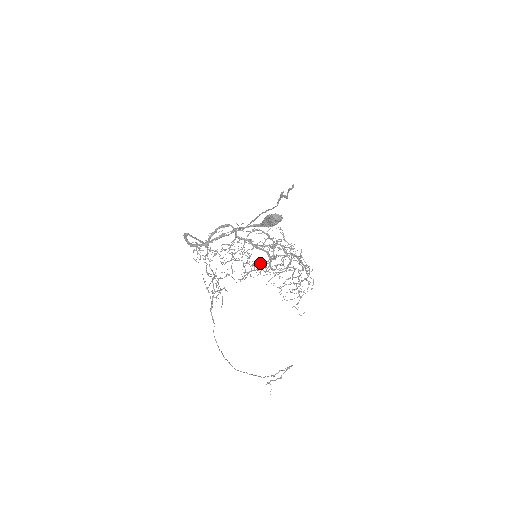
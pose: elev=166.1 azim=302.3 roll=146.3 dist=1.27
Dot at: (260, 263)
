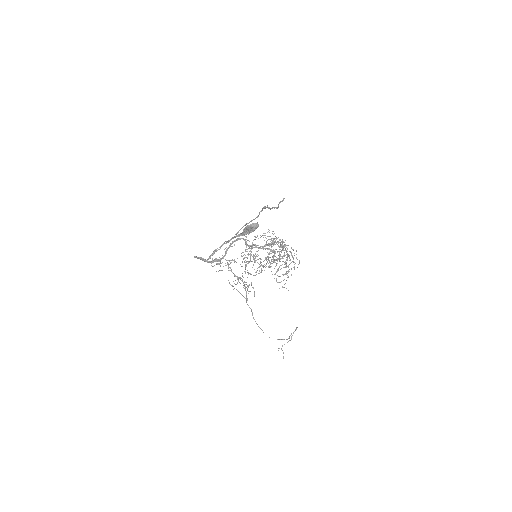
Dot at: (268, 258)
